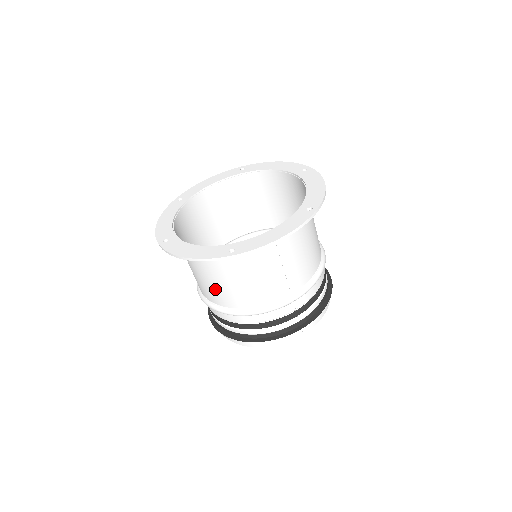
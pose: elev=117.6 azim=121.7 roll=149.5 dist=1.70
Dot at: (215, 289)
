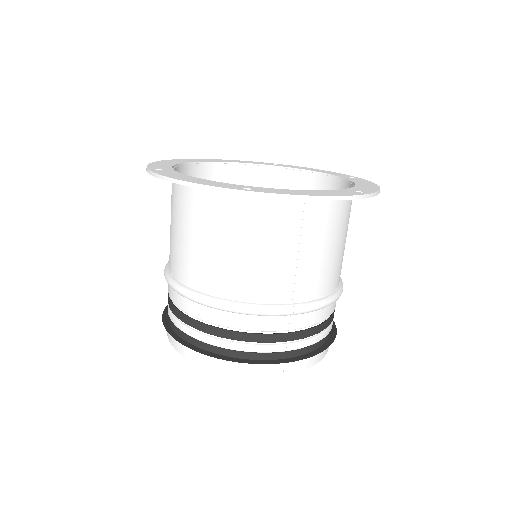
Dot at: (194, 257)
